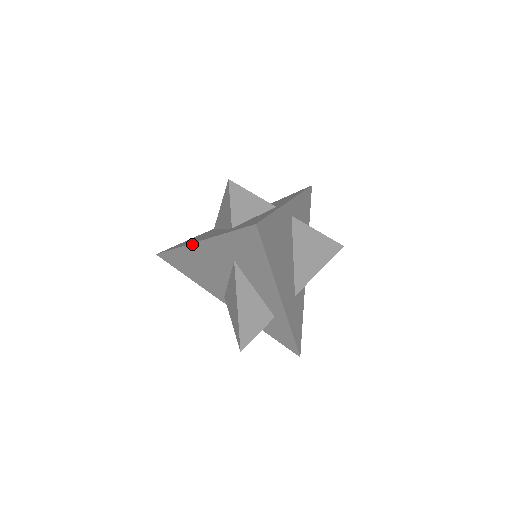
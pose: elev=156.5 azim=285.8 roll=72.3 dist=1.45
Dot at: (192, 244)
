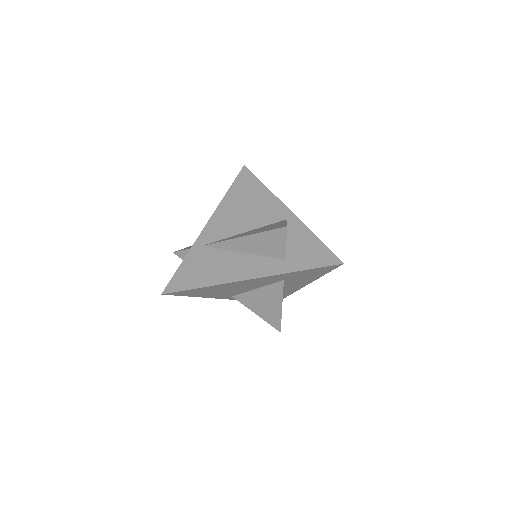
Dot at: (240, 281)
